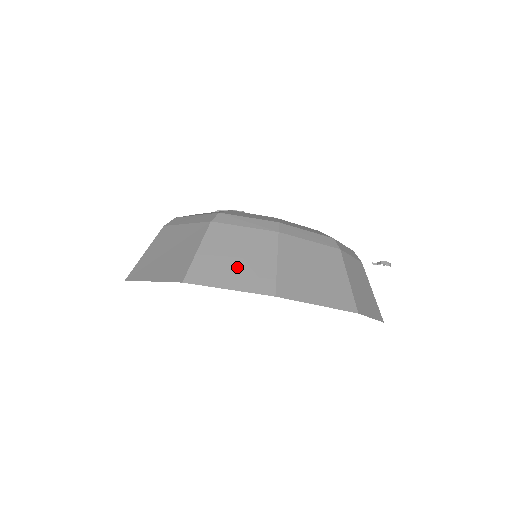
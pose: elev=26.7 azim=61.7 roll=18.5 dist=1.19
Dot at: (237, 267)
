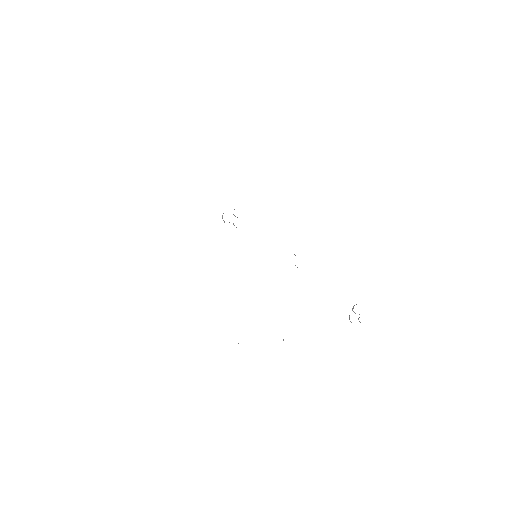
Dot at: occluded
